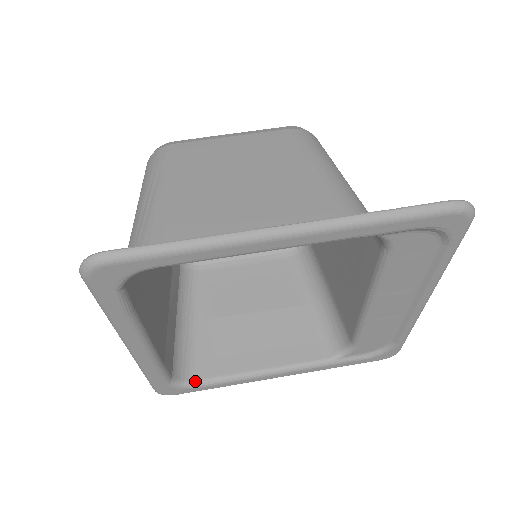
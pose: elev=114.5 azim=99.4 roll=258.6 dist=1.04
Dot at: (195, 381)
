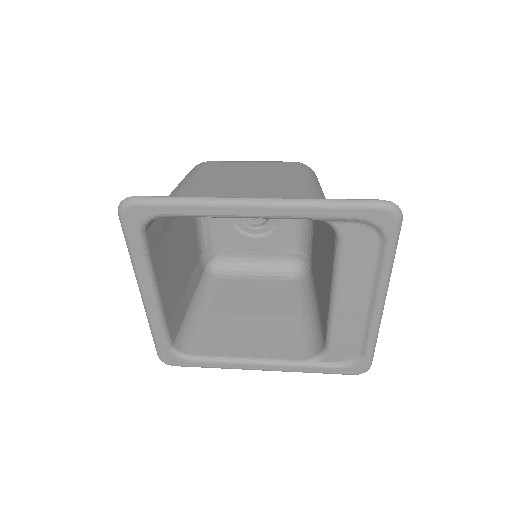
Dot at: (191, 355)
